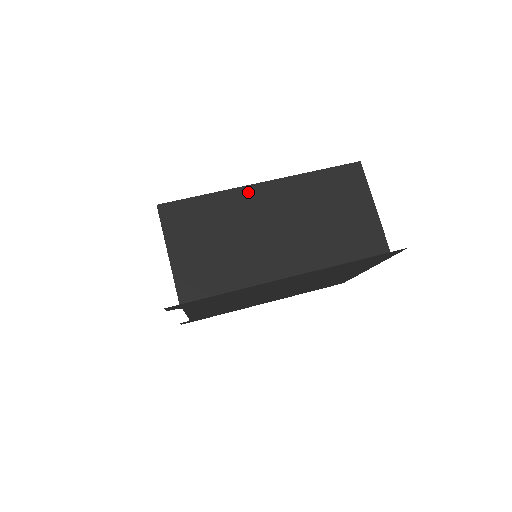
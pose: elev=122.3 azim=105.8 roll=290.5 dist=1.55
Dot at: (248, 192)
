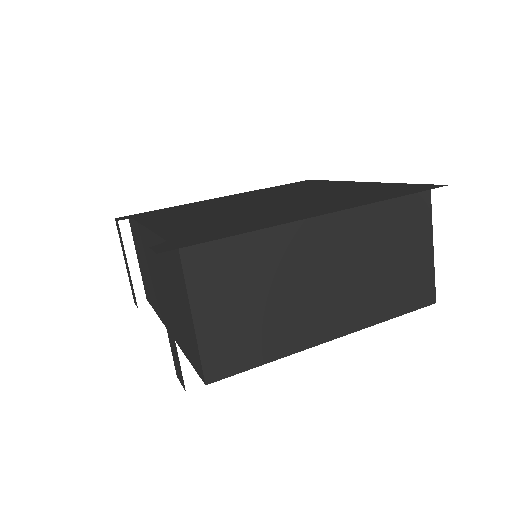
Dot at: (301, 230)
